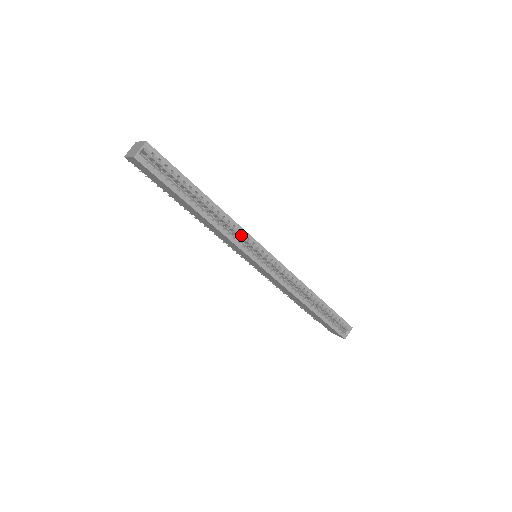
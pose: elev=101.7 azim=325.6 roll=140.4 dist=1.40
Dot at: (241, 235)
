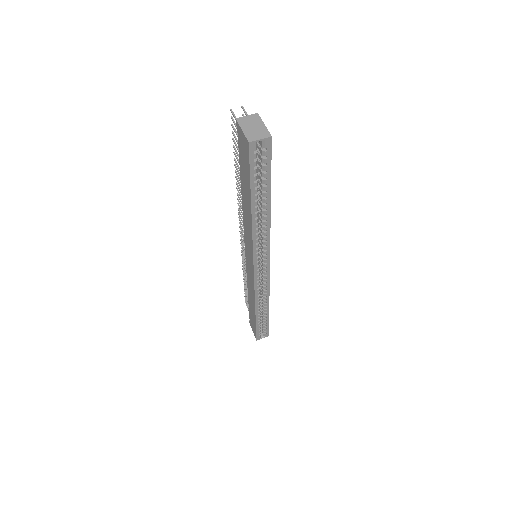
Dot at: (264, 244)
